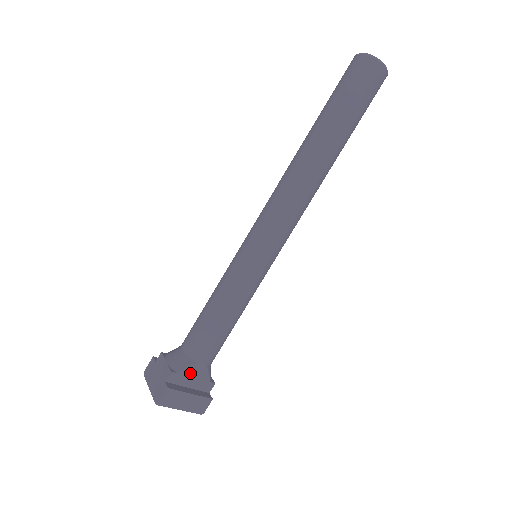
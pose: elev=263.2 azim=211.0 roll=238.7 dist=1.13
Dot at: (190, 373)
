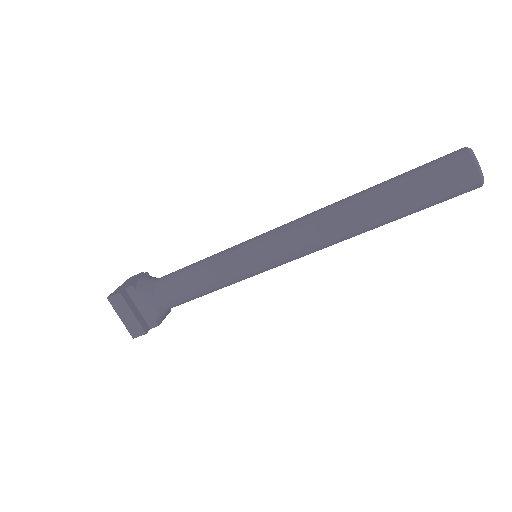
Dot at: (146, 299)
